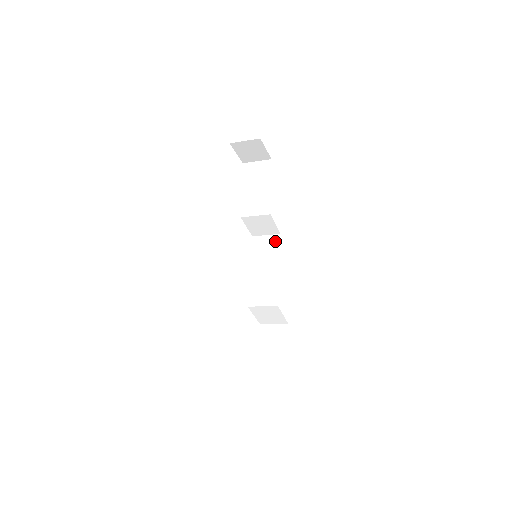
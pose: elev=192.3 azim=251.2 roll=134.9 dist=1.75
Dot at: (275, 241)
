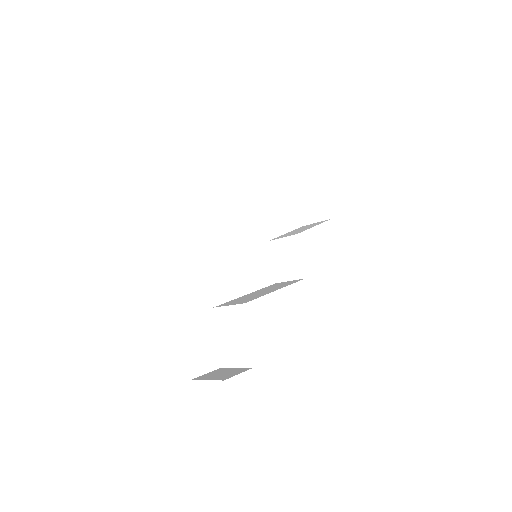
Dot at: (294, 281)
